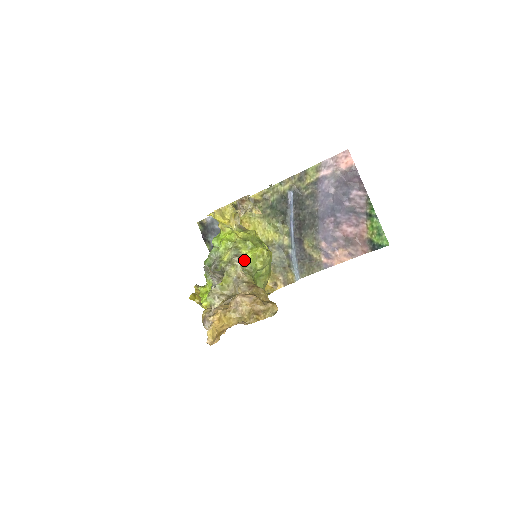
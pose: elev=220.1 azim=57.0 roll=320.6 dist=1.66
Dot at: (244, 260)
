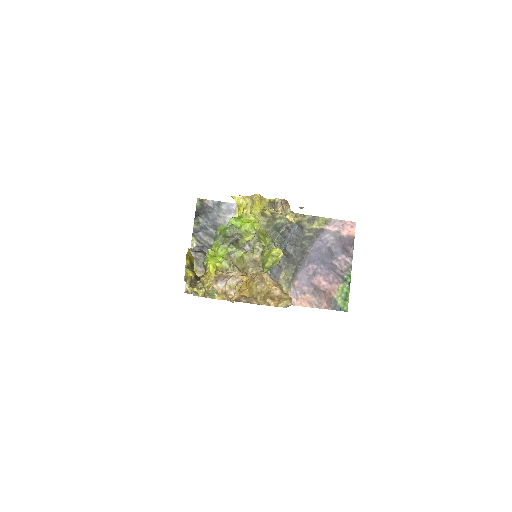
Dot at: occluded
